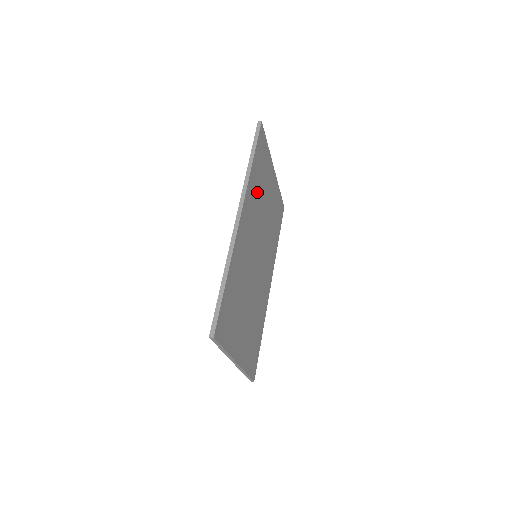
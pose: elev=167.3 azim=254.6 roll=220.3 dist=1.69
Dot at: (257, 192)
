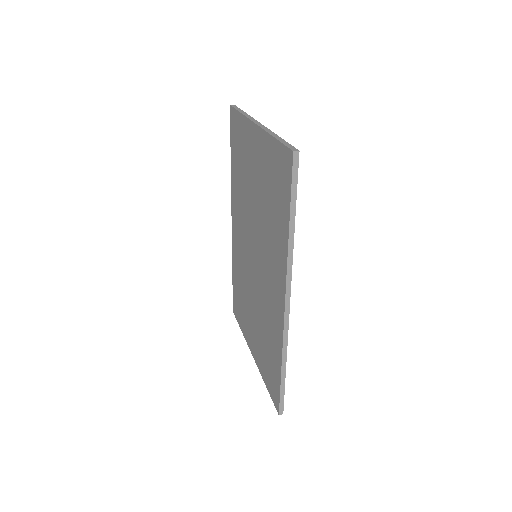
Dot at: occluded
